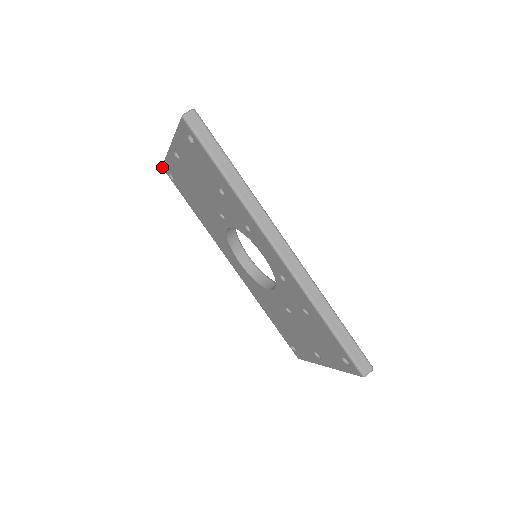
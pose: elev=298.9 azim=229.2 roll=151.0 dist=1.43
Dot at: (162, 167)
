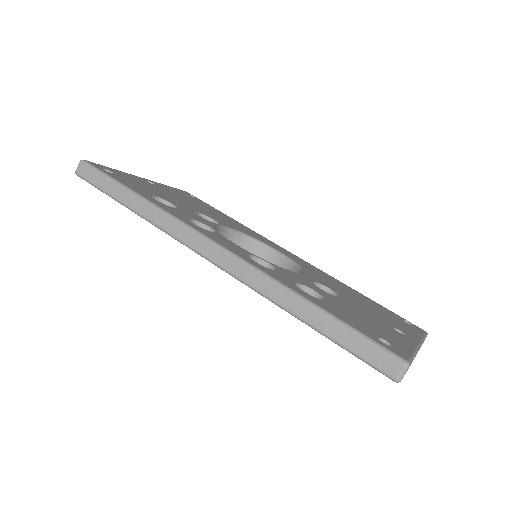
Dot at: occluded
